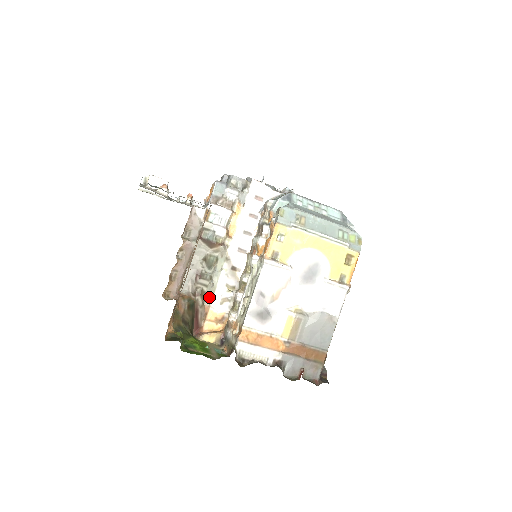
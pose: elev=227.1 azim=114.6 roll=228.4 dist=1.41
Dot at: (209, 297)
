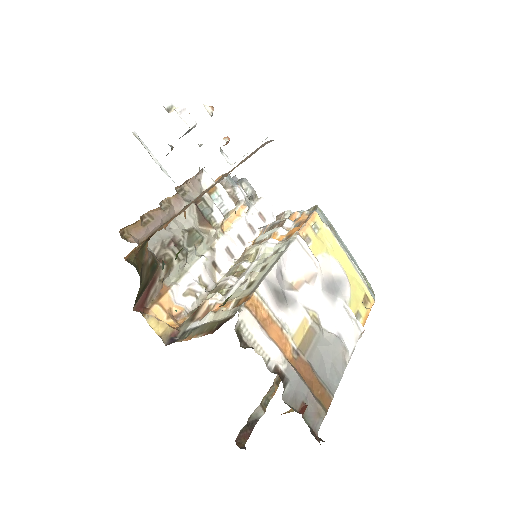
Dot at: (173, 277)
